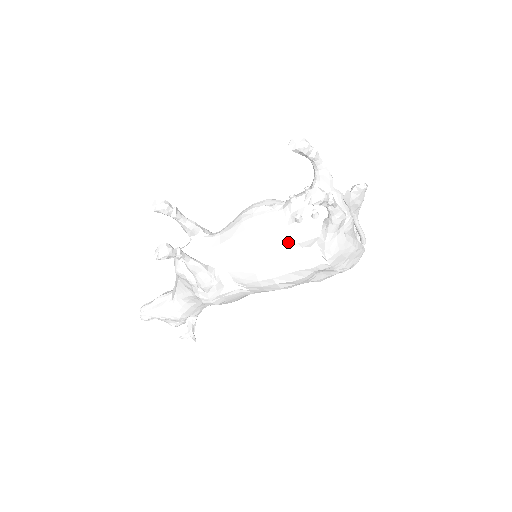
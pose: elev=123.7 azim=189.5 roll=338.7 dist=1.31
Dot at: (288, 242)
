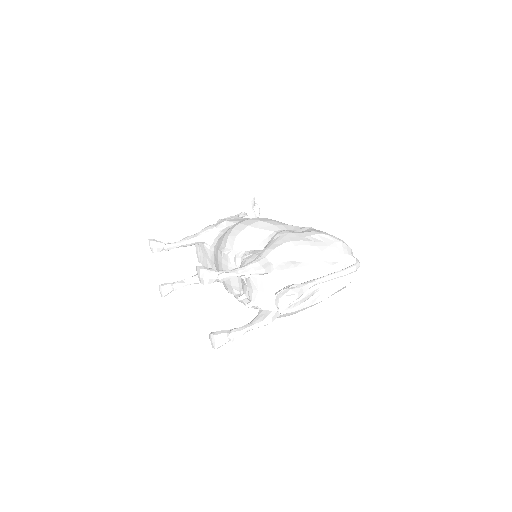
Dot at: occluded
